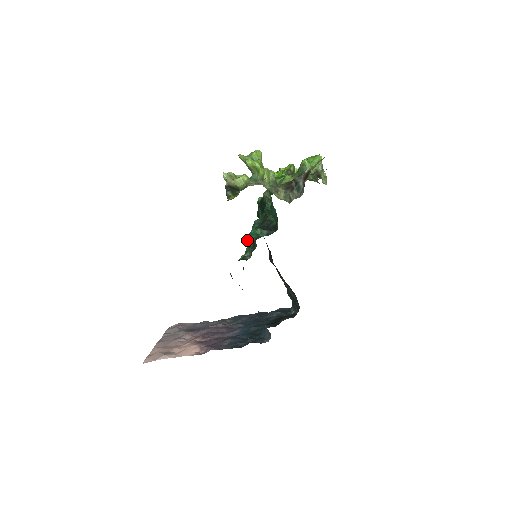
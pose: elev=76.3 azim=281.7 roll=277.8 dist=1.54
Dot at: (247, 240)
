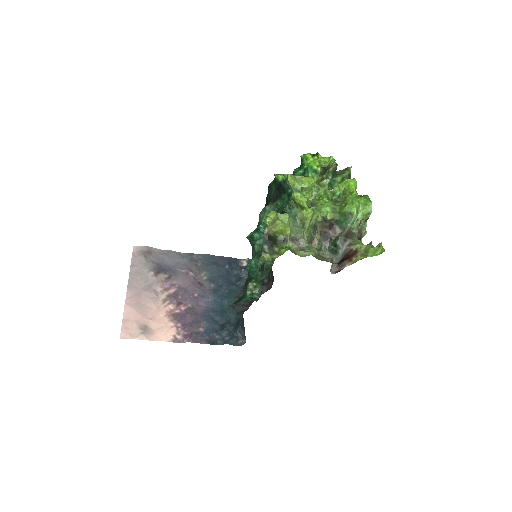
Dot at: (254, 240)
